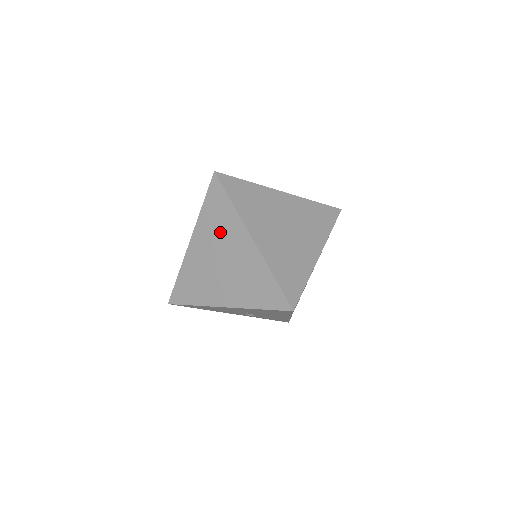
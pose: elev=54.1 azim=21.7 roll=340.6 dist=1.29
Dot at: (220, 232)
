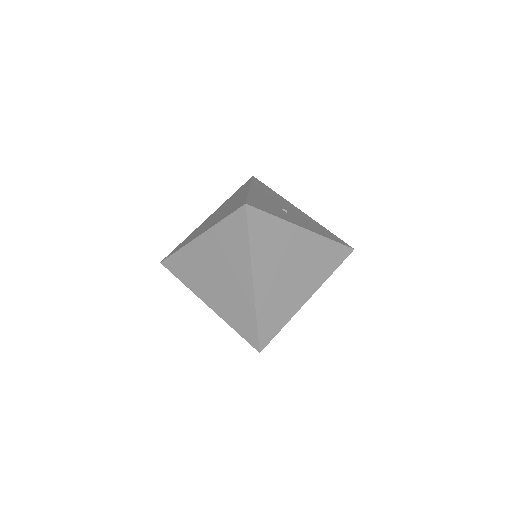
Dot at: (228, 254)
